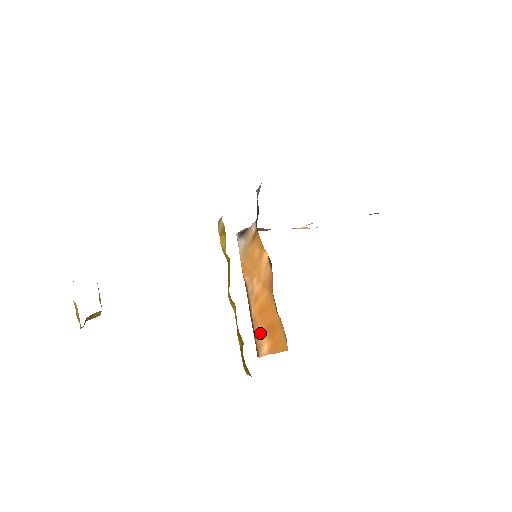
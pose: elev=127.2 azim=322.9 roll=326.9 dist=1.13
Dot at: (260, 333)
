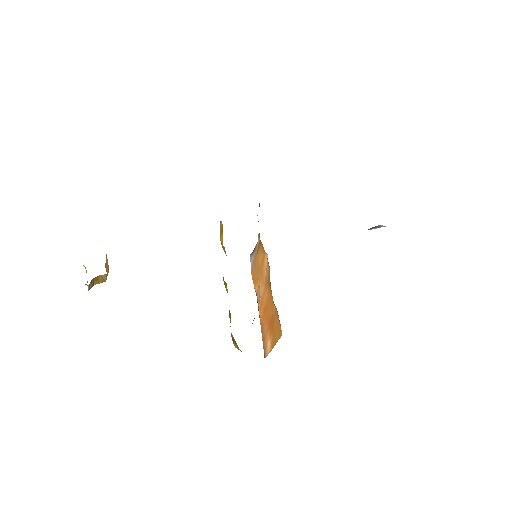
Dot at: (265, 333)
